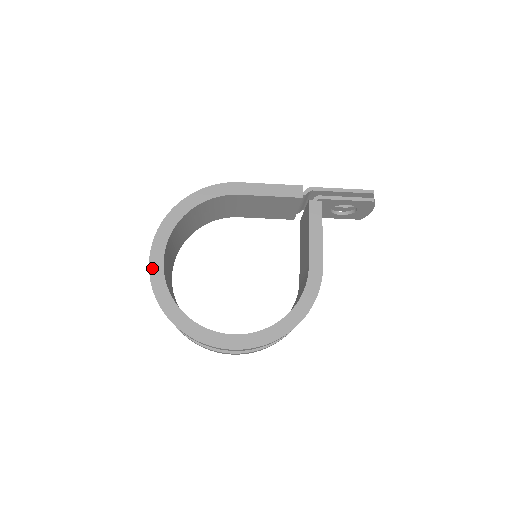
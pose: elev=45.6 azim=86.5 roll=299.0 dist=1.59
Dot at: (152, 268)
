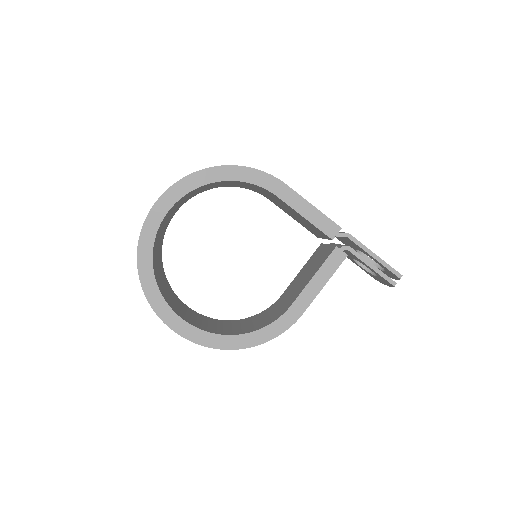
Dot at: (152, 214)
